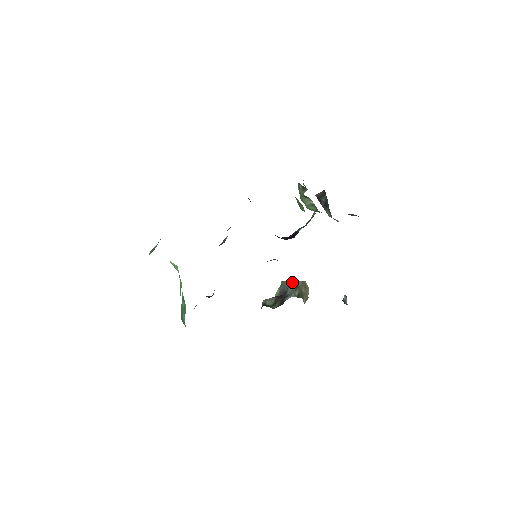
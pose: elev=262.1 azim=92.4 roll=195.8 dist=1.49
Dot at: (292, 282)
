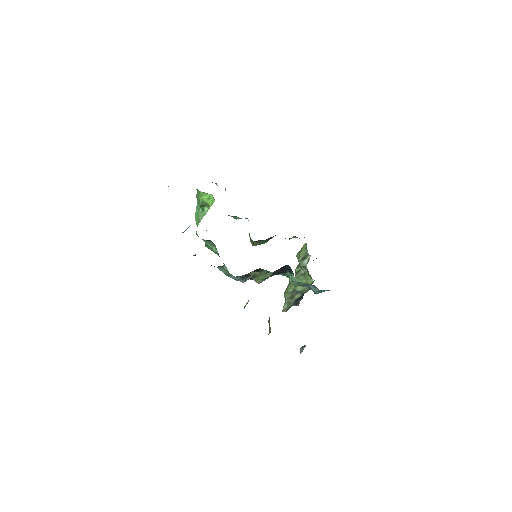
Dot at: occluded
